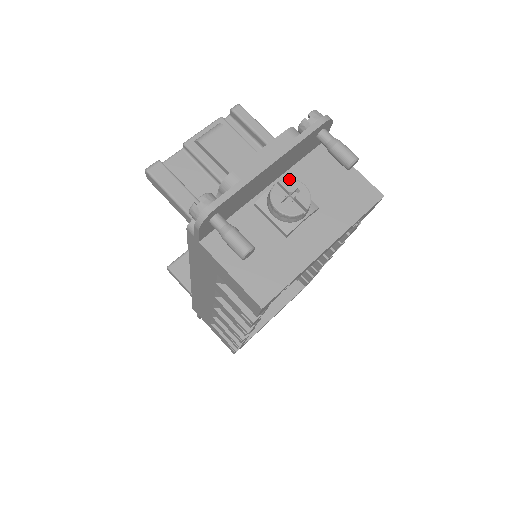
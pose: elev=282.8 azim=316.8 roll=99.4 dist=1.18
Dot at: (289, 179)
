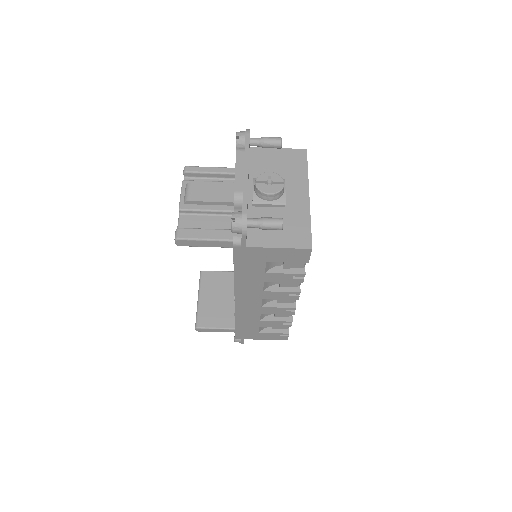
Dot at: (259, 175)
